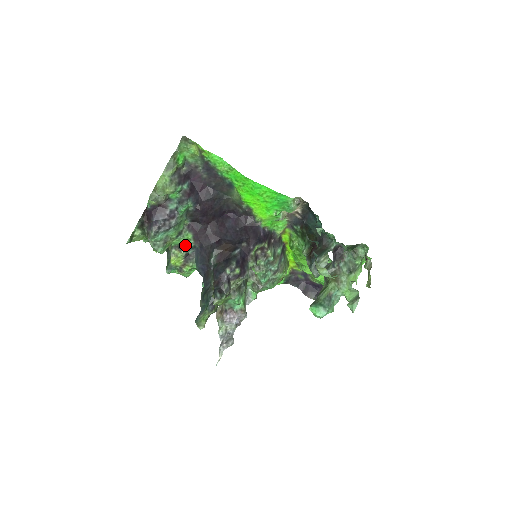
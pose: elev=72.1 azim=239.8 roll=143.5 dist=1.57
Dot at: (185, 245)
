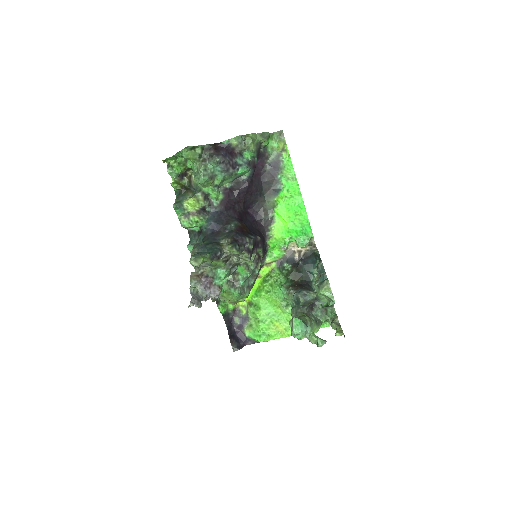
Dot at: (209, 200)
